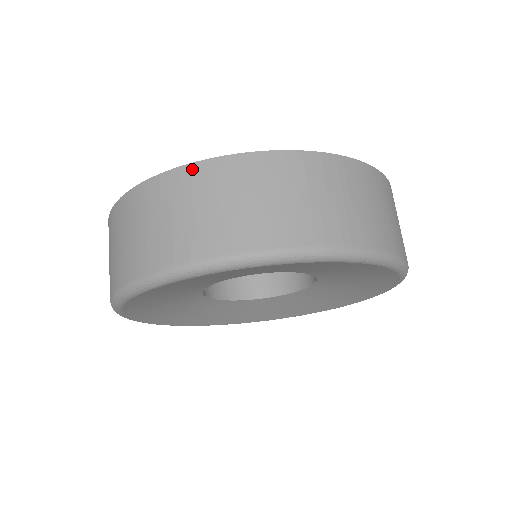
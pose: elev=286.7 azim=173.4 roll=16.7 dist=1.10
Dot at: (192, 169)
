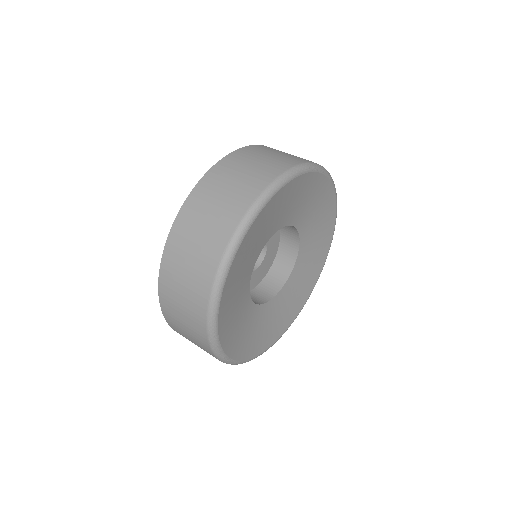
Dot at: occluded
